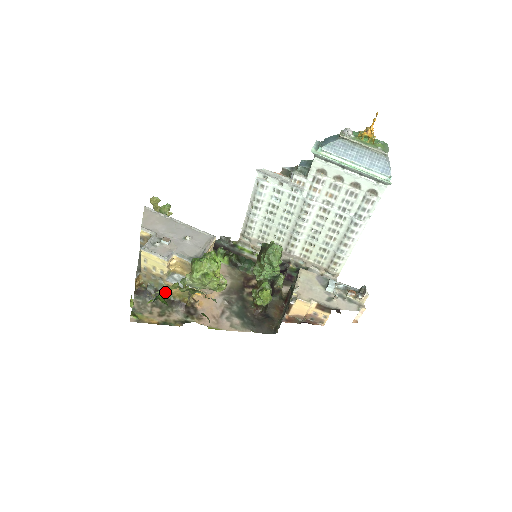
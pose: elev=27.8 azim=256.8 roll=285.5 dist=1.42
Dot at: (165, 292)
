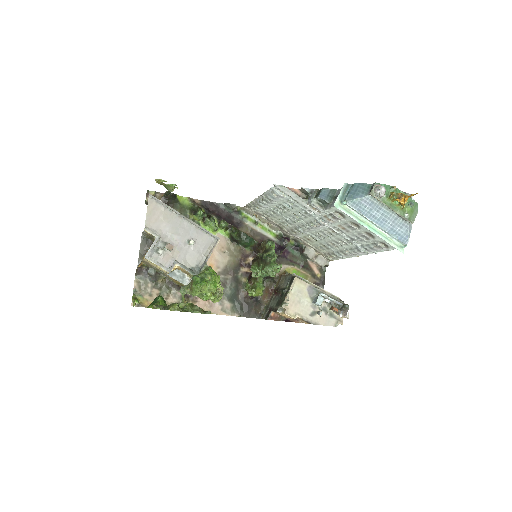
Dot at: (165, 309)
